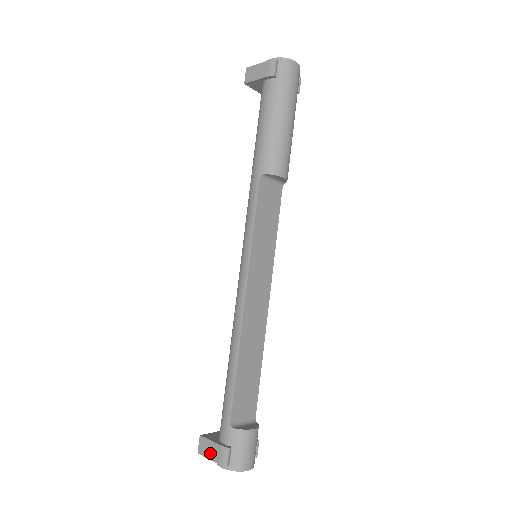
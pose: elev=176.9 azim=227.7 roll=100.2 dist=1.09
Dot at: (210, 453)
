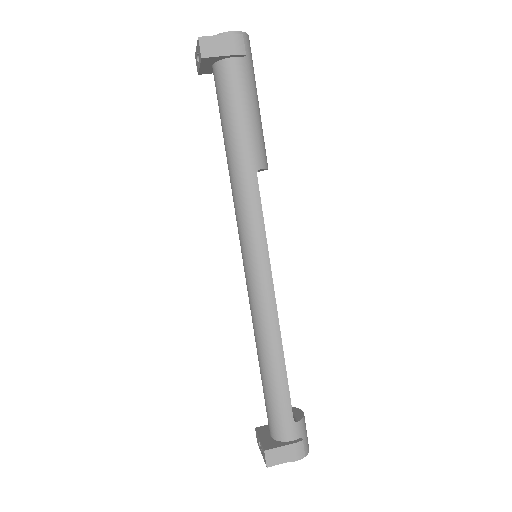
Dot at: (284, 457)
